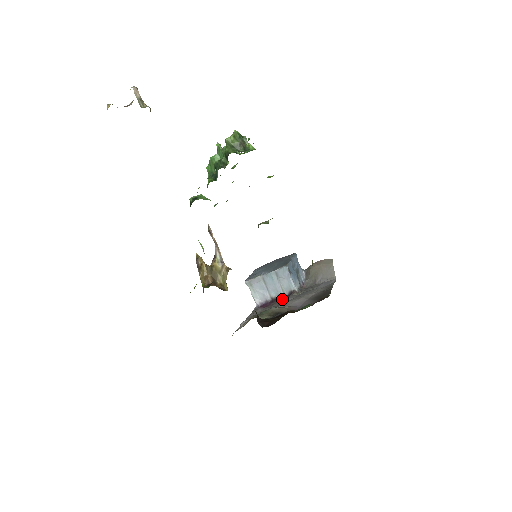
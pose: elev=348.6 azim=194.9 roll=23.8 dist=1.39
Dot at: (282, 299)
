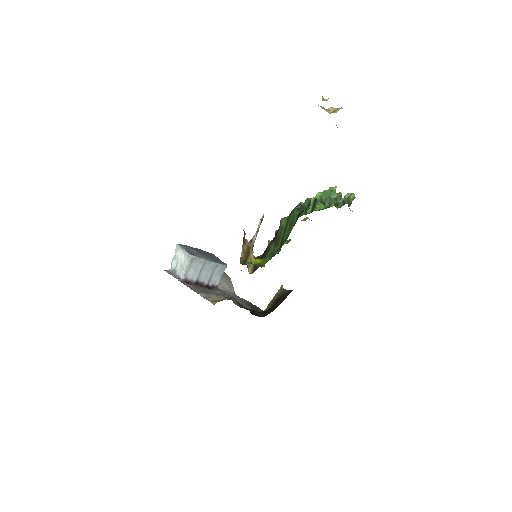
Dot at: (205, 287)
